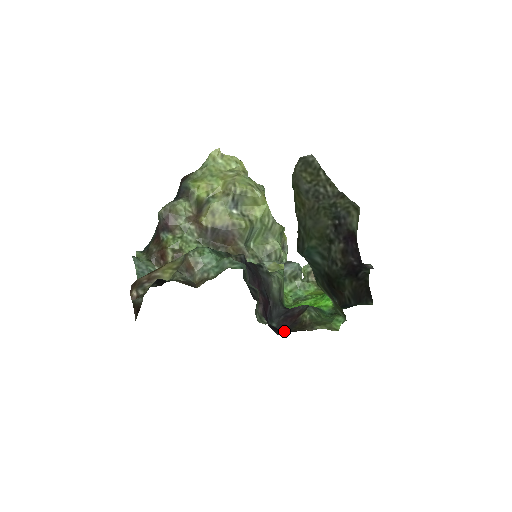
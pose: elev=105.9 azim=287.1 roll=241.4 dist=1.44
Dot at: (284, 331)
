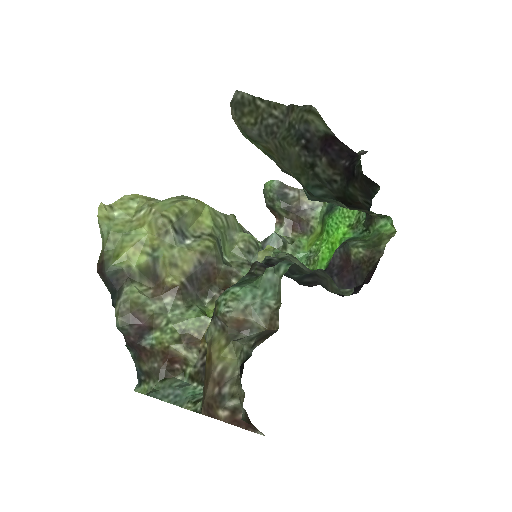
Dot at: (366, 281)
